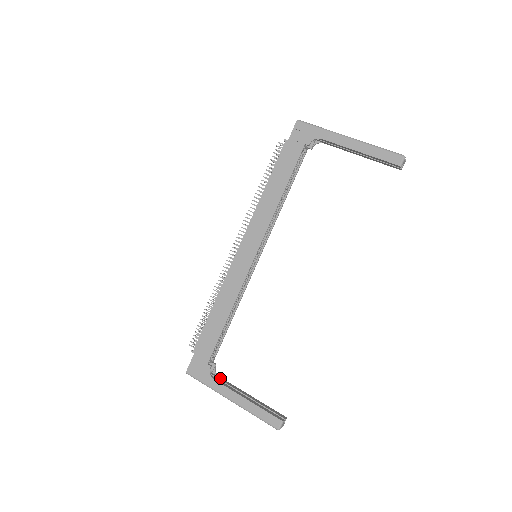
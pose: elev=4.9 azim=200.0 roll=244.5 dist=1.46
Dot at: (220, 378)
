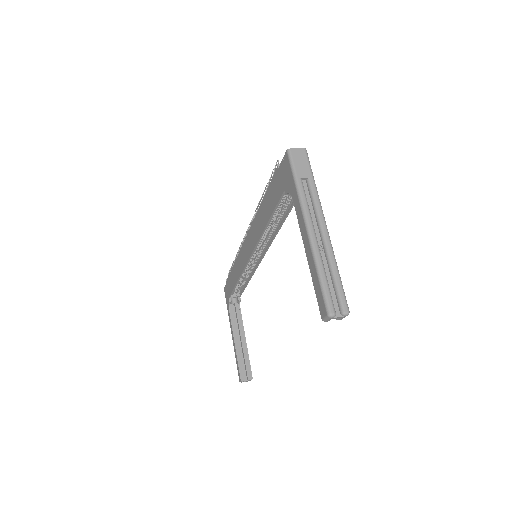
Dot at: (239, 312)
